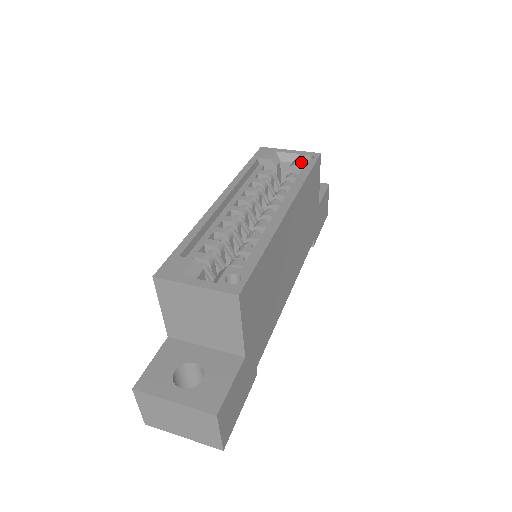
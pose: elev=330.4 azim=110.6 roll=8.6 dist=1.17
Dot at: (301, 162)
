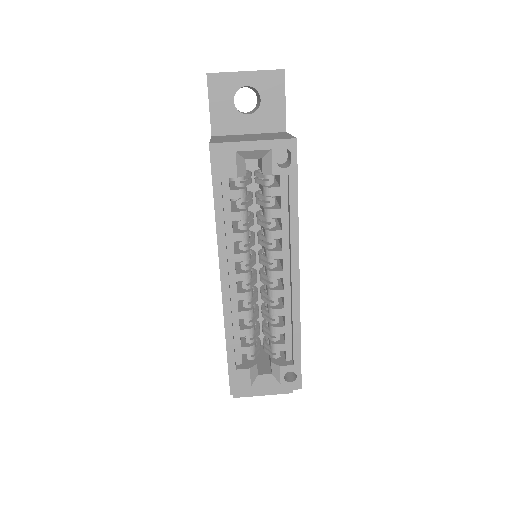
Dot at: (280, 174)
